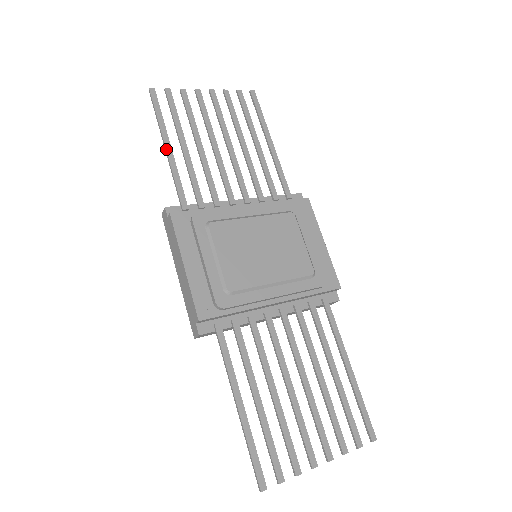
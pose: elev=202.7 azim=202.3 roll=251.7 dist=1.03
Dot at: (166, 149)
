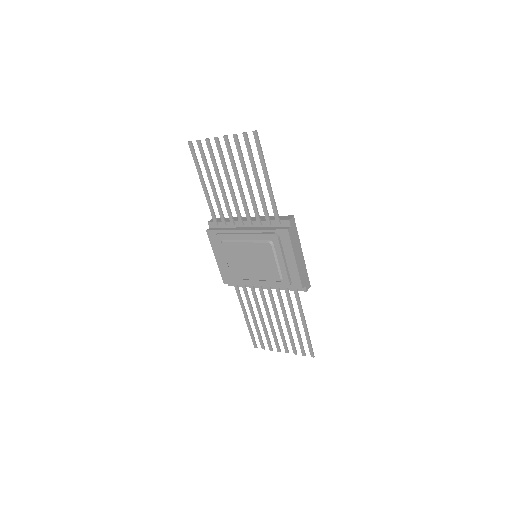
Dot at: (202, 187)
